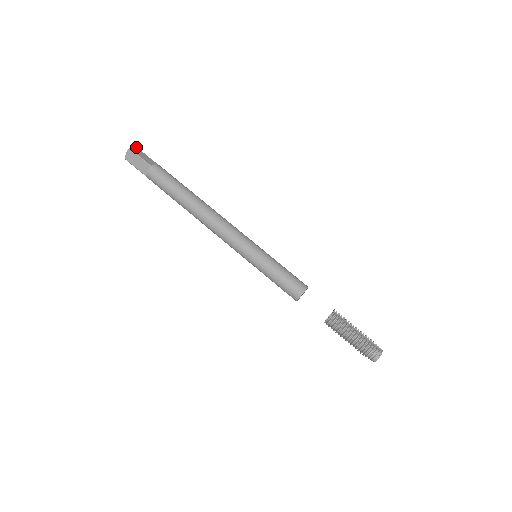
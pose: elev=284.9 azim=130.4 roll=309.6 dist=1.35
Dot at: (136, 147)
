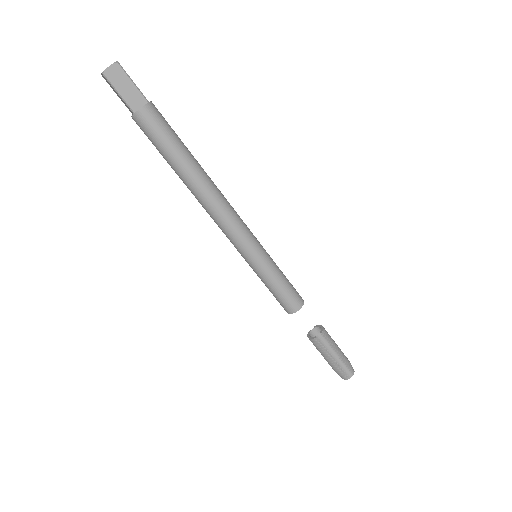
Dot at: (115, 62)
